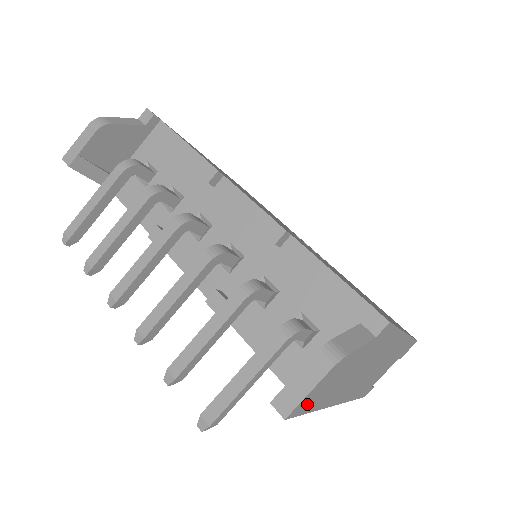
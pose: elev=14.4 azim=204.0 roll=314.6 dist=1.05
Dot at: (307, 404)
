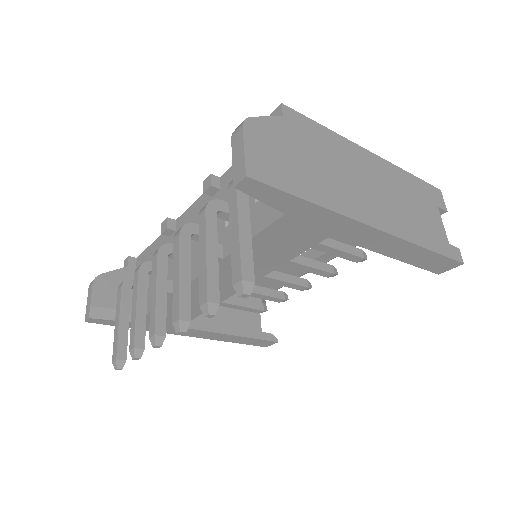
Dot at: (271, 174)
